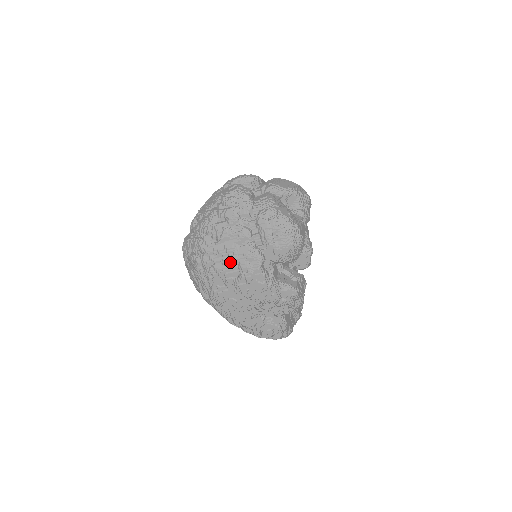
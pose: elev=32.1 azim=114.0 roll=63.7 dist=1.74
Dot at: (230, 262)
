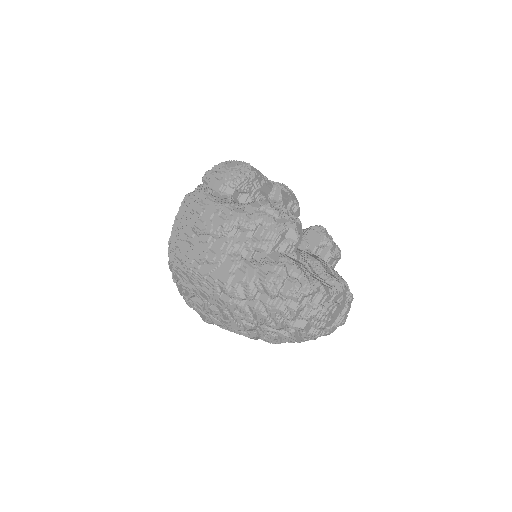
Dot at: (185, 218)
